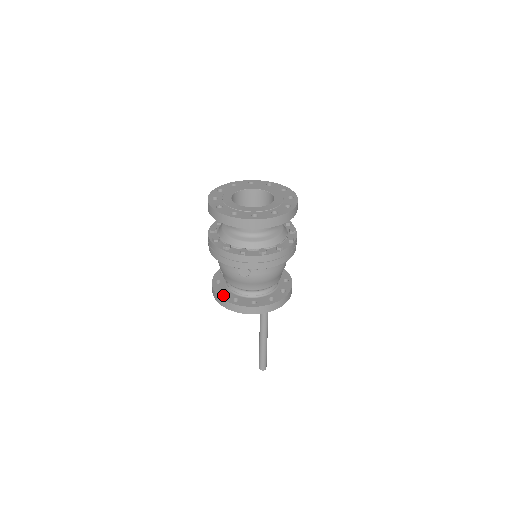
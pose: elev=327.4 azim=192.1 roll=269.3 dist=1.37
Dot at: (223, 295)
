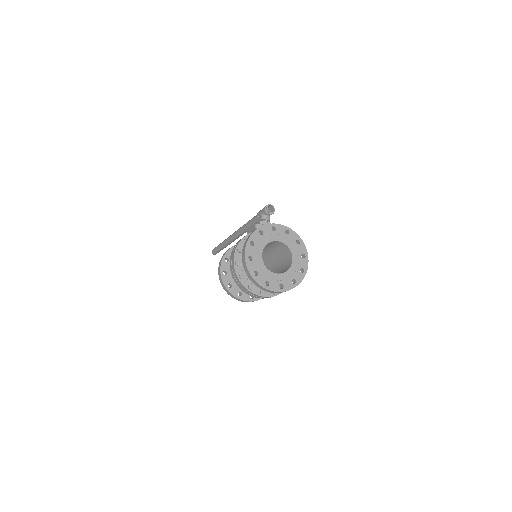
Dot at: (231, 289)
